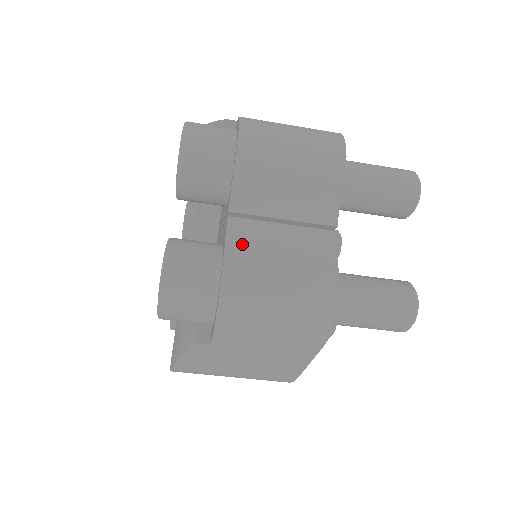
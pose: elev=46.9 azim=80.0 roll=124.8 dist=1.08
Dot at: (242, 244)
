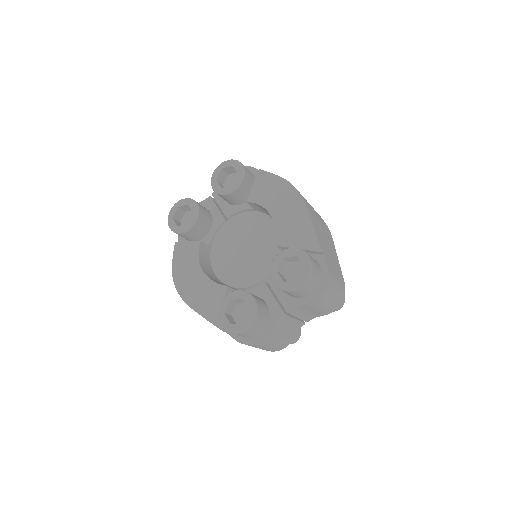
Dot at: (279, 326)
